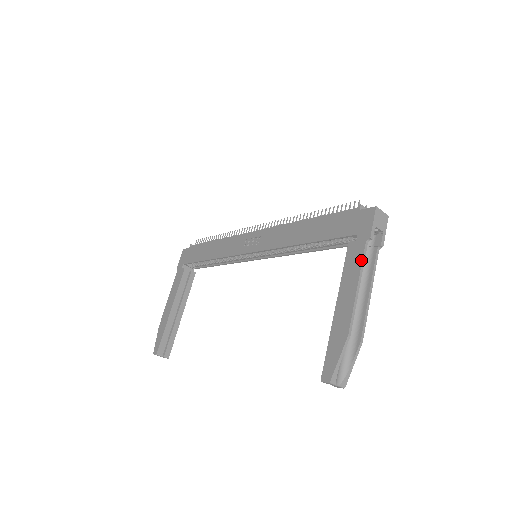
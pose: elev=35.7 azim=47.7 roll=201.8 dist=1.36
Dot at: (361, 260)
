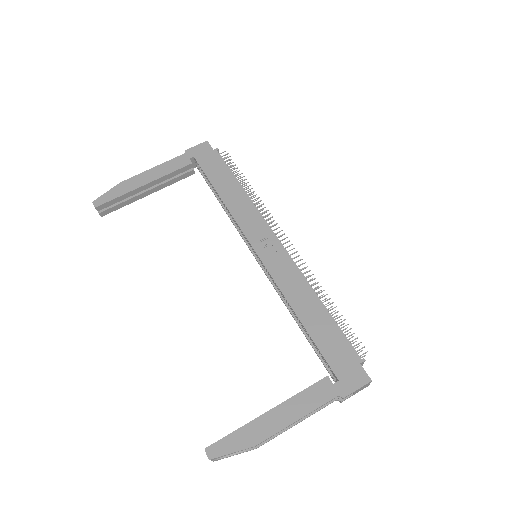
Dot at: (320, 405)
